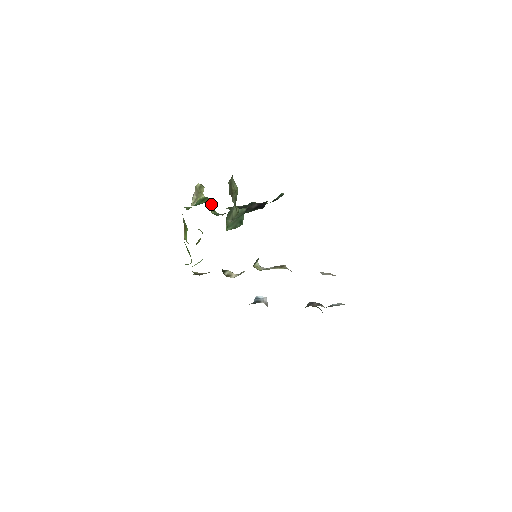
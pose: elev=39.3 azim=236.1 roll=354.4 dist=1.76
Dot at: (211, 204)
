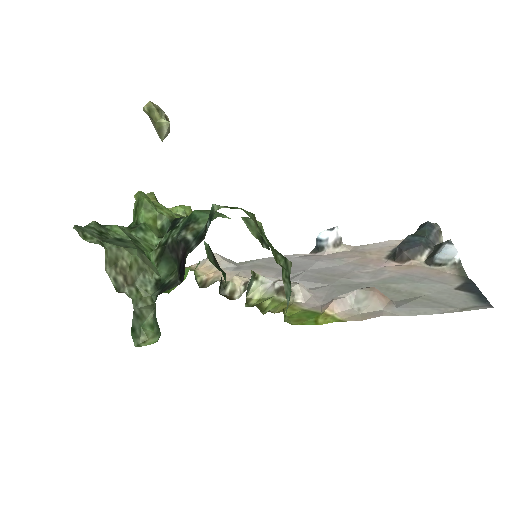
Dot at: (145, 221)
